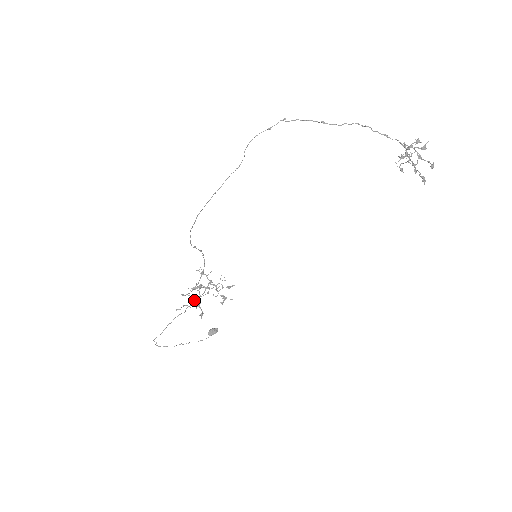
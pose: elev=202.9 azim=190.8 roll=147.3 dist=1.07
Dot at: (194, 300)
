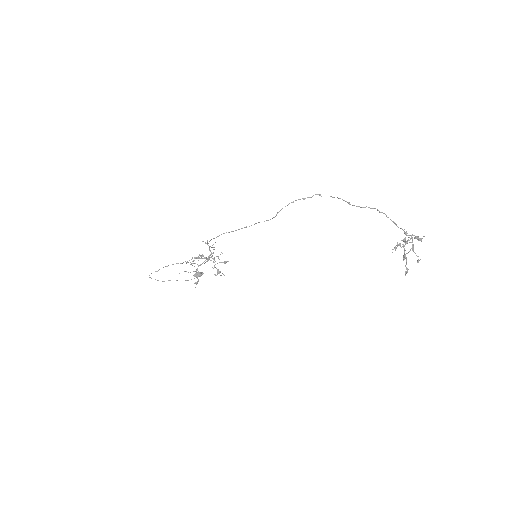
Dot at: occluded
